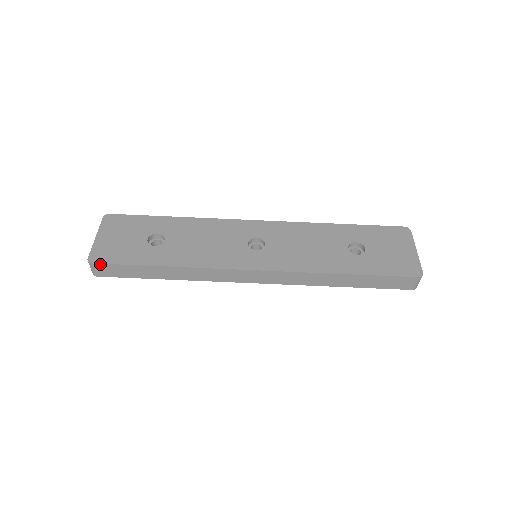
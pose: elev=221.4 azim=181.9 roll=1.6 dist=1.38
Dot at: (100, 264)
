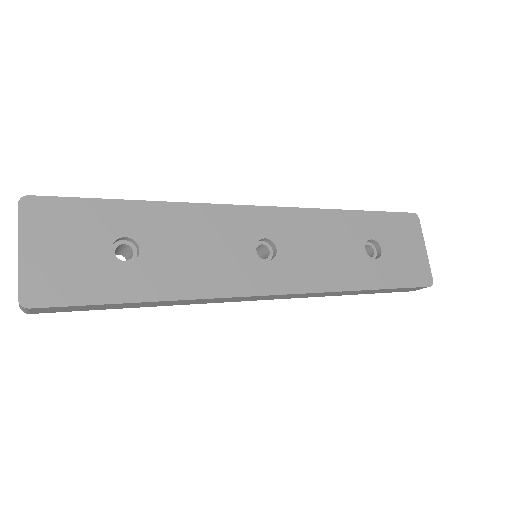
Dot at: (44, 307)
